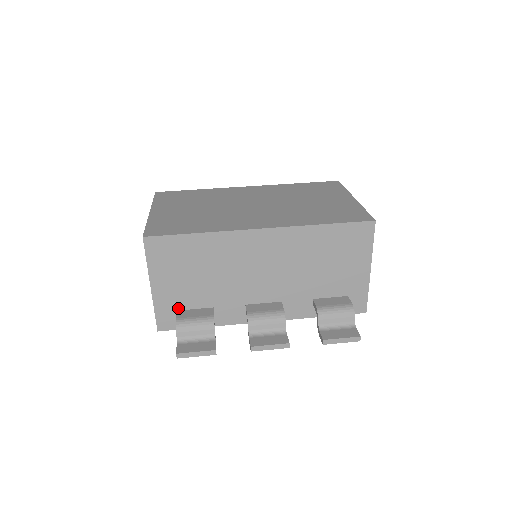
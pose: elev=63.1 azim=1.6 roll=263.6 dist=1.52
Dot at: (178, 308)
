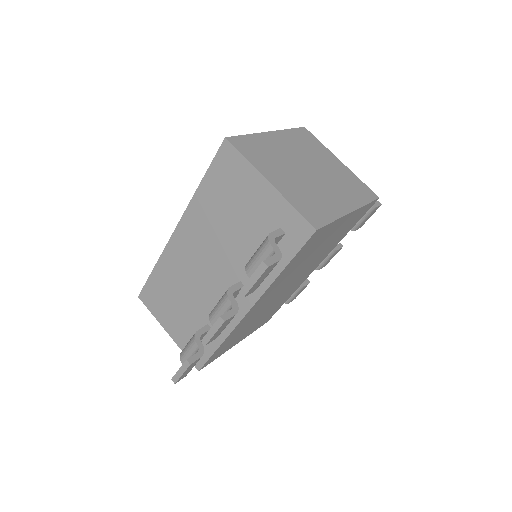
Dot at: occluded
